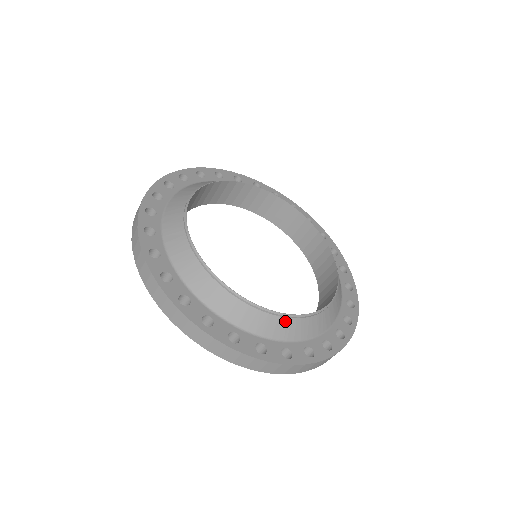
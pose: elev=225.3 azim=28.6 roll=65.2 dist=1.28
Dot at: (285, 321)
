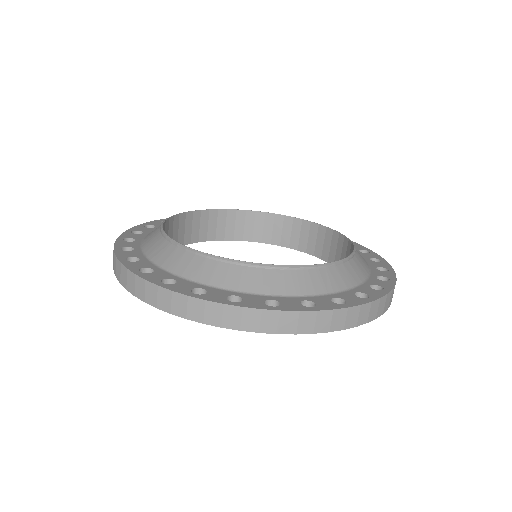
Dot at: (267, 273)
